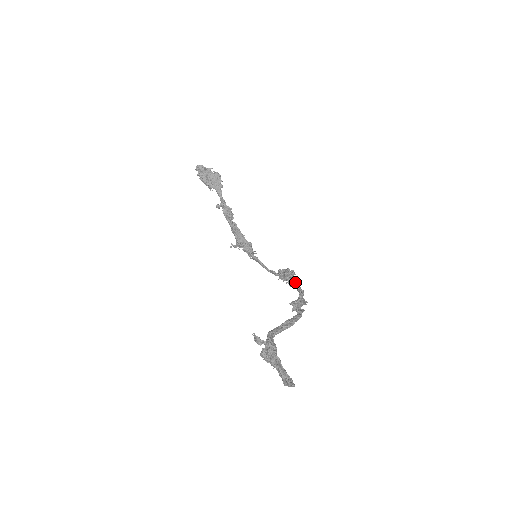
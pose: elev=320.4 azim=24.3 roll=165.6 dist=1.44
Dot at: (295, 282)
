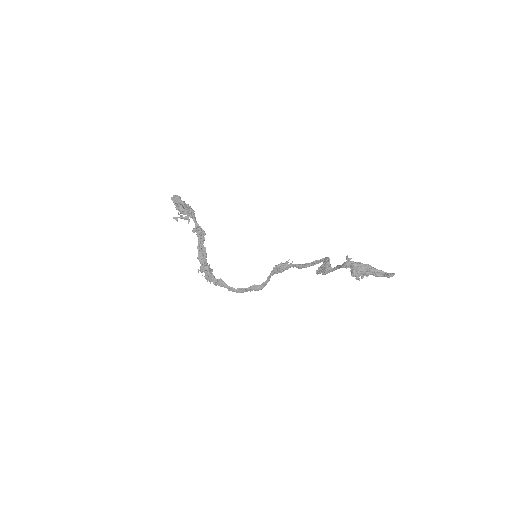
Dot at: (302, 264)
